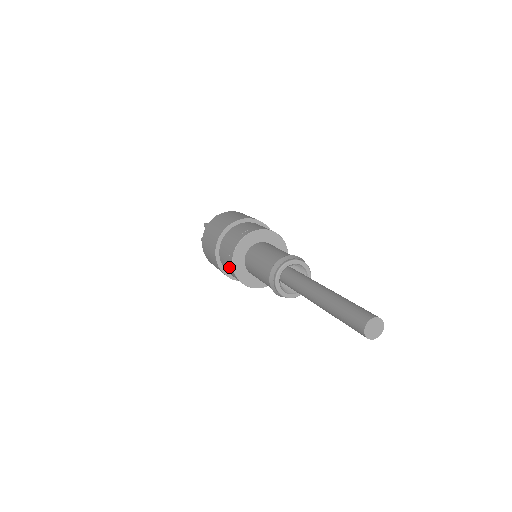
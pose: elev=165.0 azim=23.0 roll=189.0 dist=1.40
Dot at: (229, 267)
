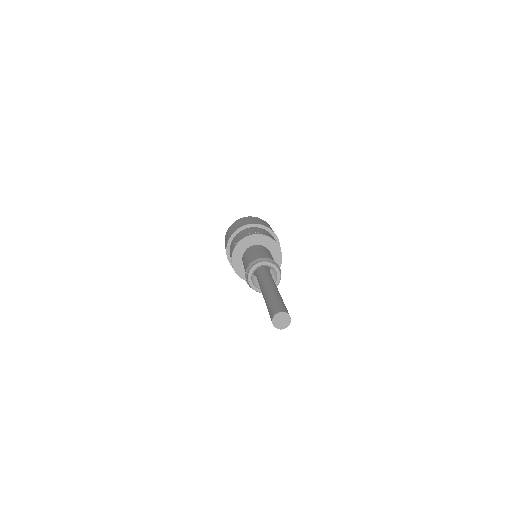
Dot at: (234, 245)
